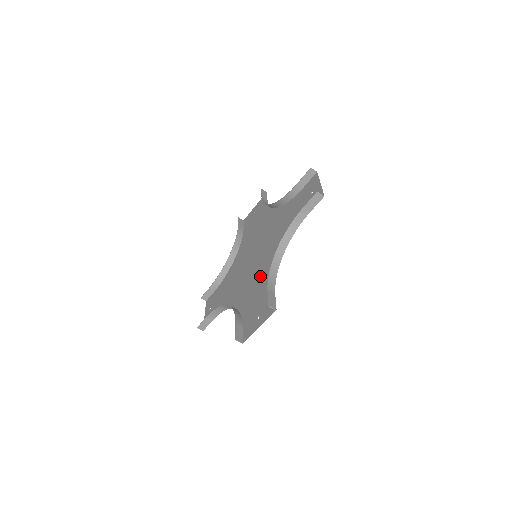
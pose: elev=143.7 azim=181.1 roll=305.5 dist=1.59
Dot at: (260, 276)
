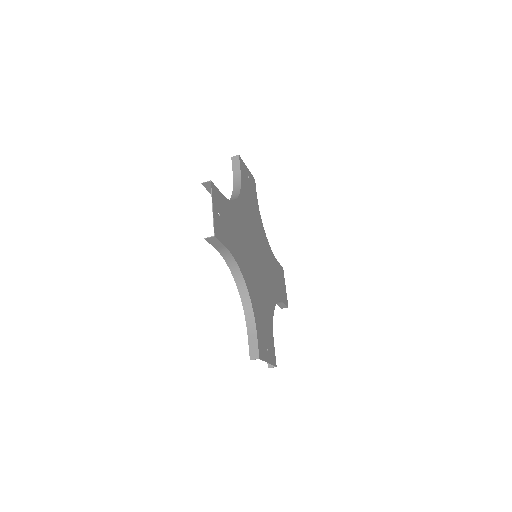
Dot at: (258, 292)
